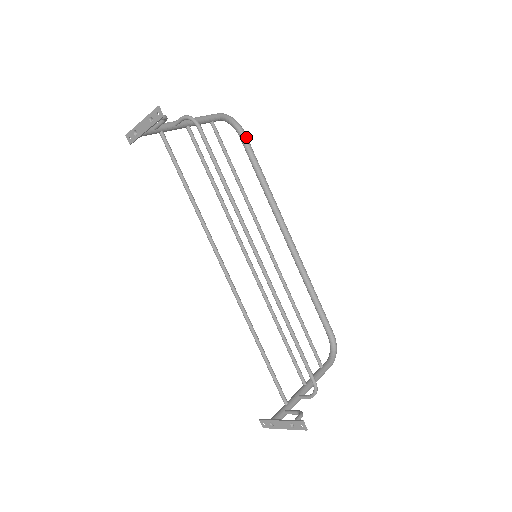
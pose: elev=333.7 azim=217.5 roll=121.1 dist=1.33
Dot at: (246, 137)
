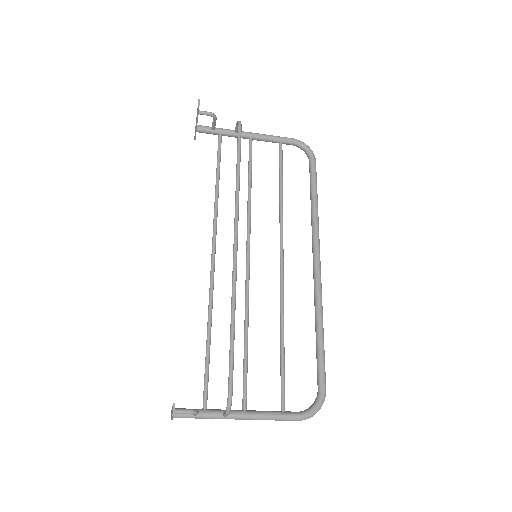
Dot at: (314, 163)
